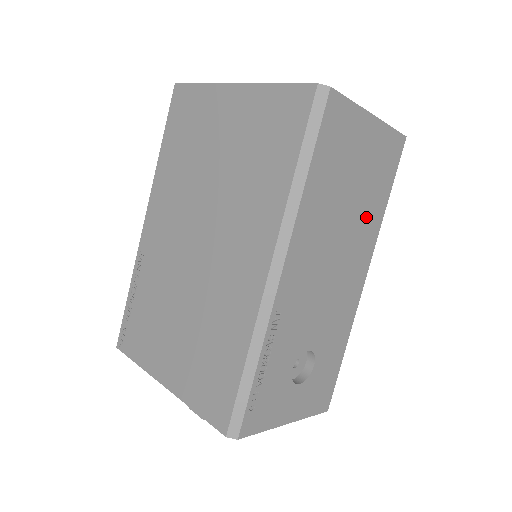
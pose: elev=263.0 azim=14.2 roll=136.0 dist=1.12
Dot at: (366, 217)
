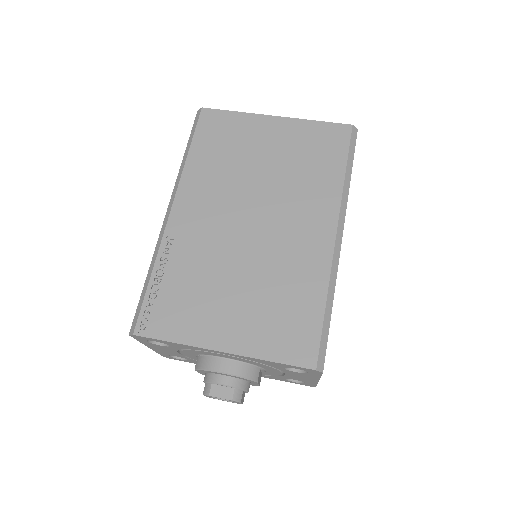
Dot at: occluded
